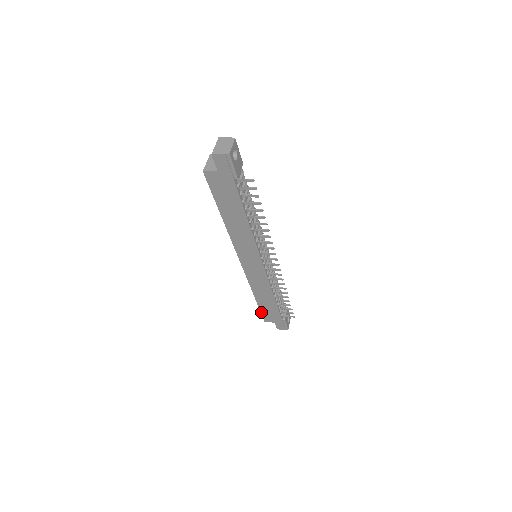
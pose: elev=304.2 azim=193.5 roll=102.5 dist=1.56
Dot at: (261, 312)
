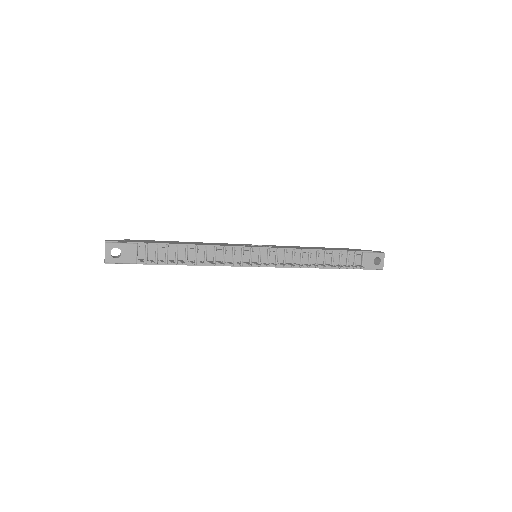
Dot at: occluded
